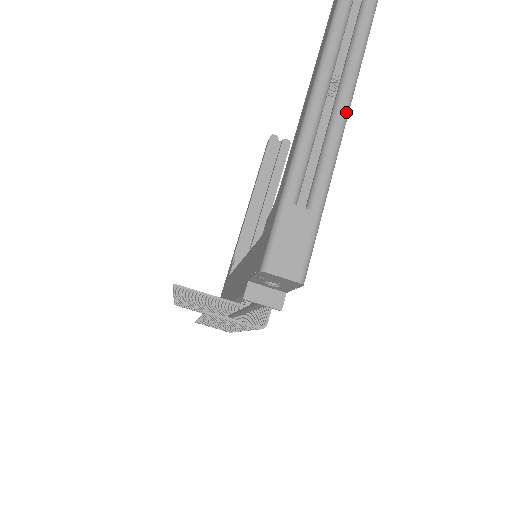
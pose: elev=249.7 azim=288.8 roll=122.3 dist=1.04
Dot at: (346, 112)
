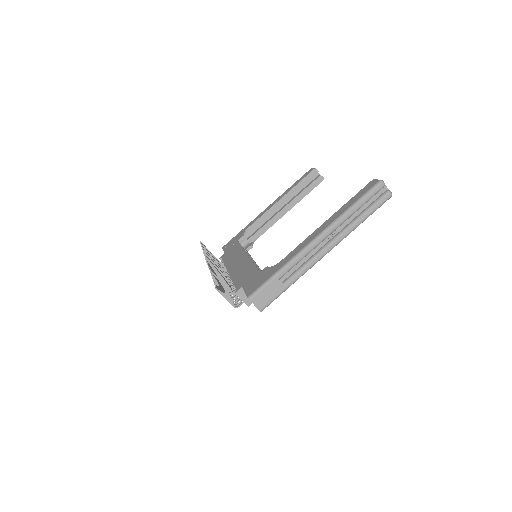
Dot at: (329, 251)
